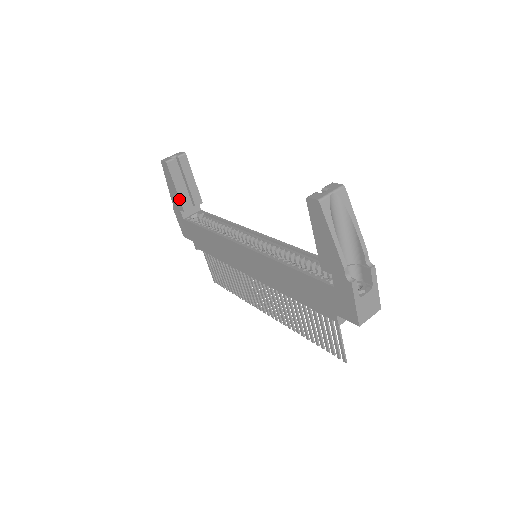
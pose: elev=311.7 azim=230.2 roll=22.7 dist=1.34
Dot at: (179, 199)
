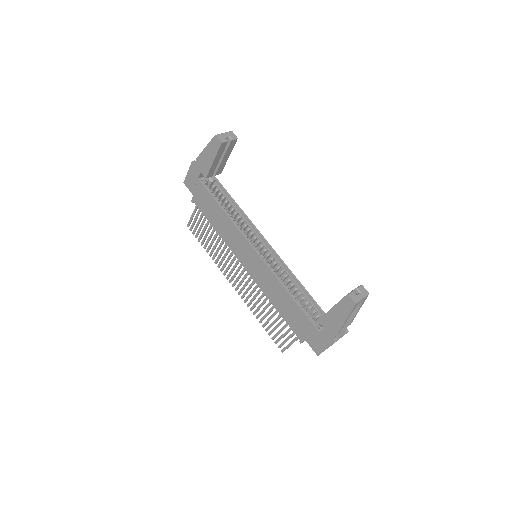
Dot at: (209, 169)
